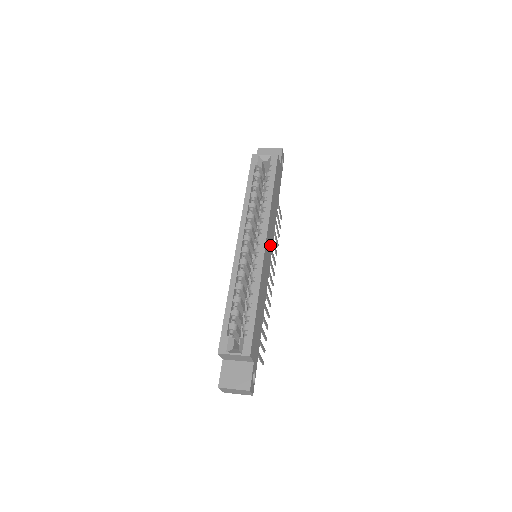
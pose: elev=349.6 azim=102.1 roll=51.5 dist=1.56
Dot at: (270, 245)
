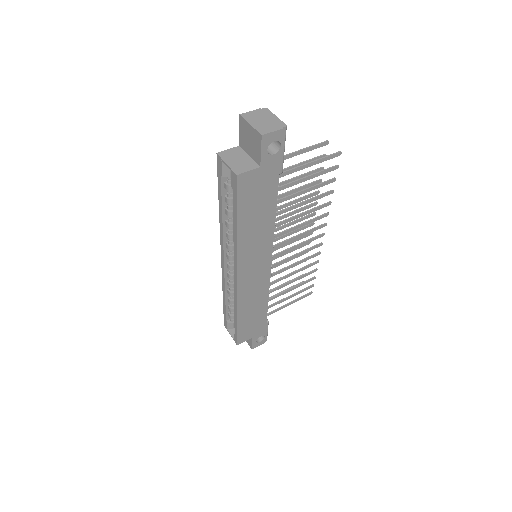
Dot at: (260, 260)
